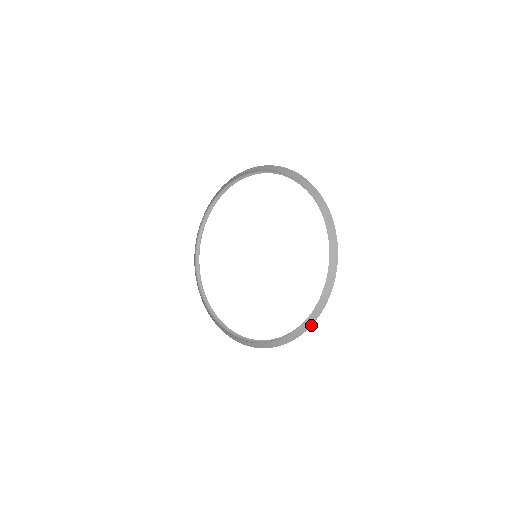
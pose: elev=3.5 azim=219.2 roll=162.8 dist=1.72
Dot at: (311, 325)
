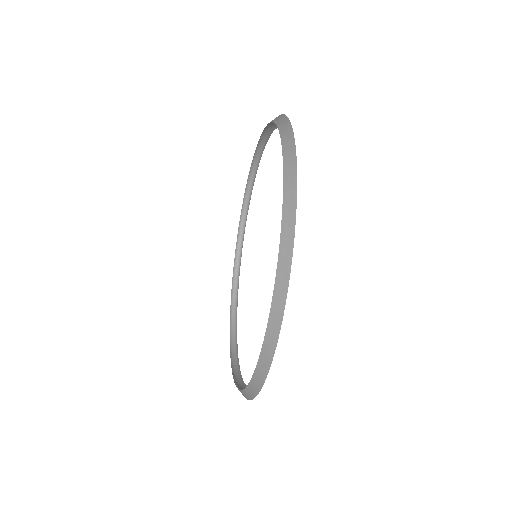
Dot at: (296, 190)
